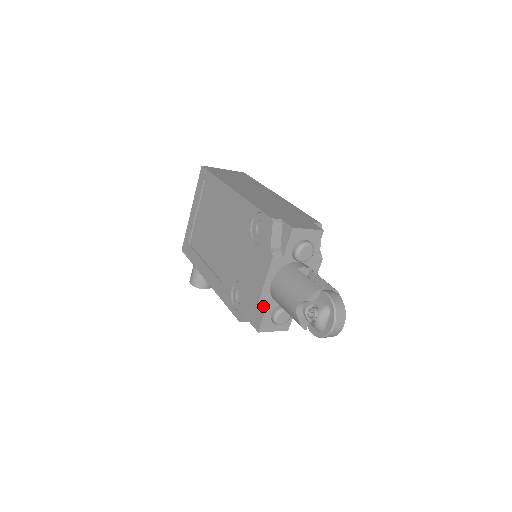
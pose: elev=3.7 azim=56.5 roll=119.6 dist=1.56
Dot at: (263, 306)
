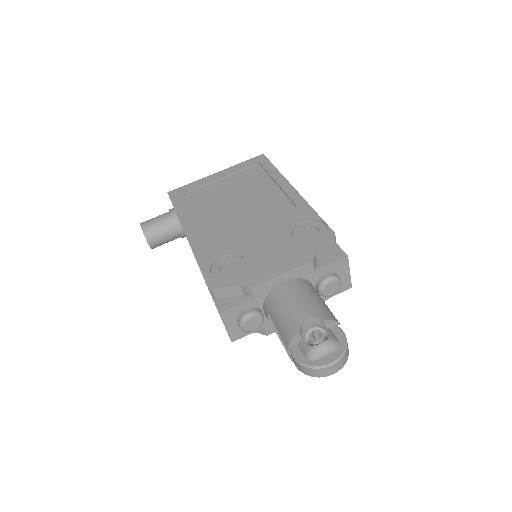
Dot at: (253, 294)
